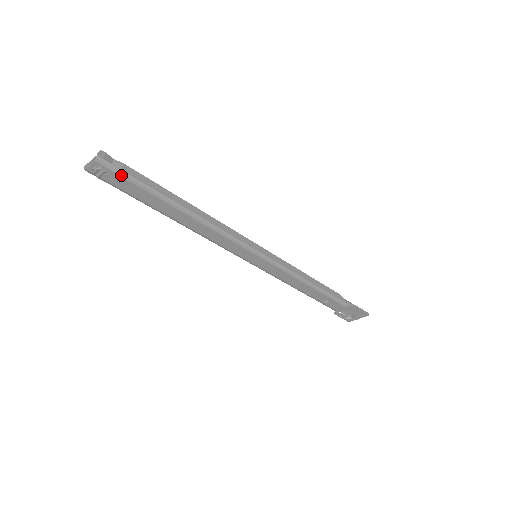
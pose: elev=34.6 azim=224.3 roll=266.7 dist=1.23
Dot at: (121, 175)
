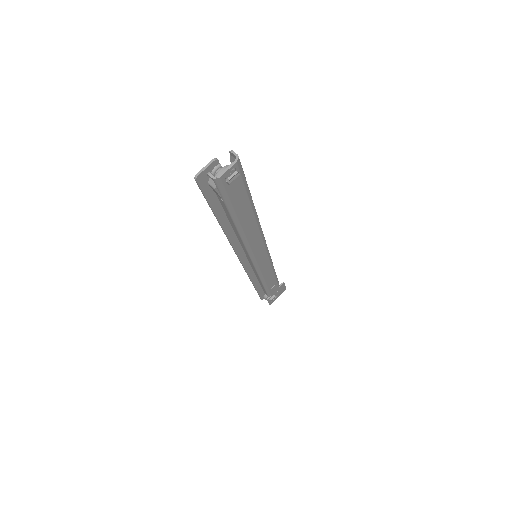
Dot at: (242, 178)
